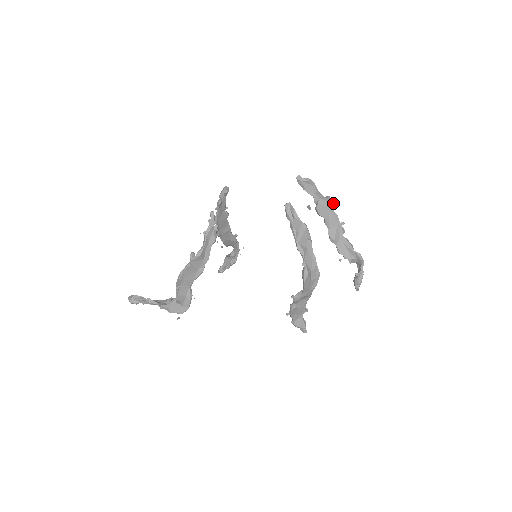
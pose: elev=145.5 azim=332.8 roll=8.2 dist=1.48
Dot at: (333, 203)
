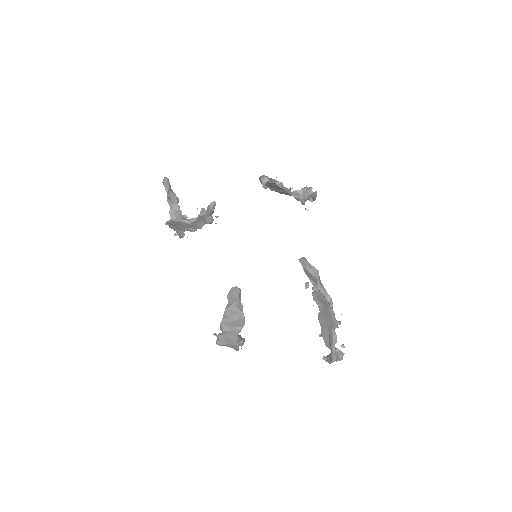
Dot at: occluded
